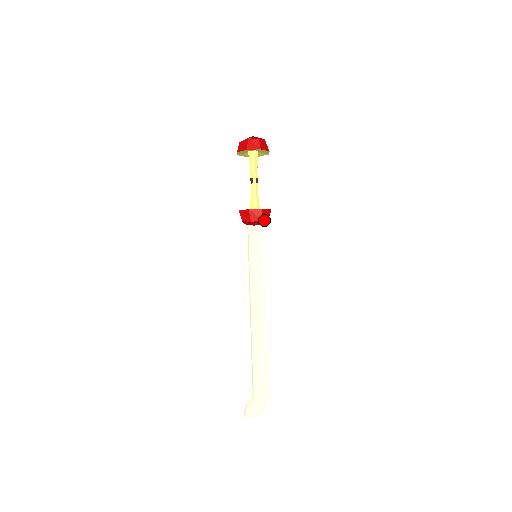
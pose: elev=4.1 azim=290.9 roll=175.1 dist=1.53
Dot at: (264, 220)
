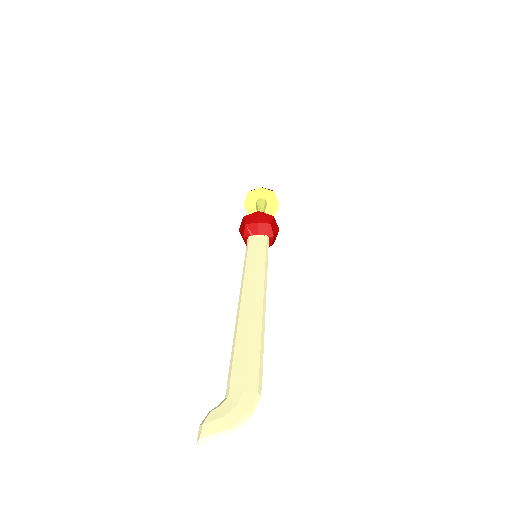
Dot at: (272, 229)
